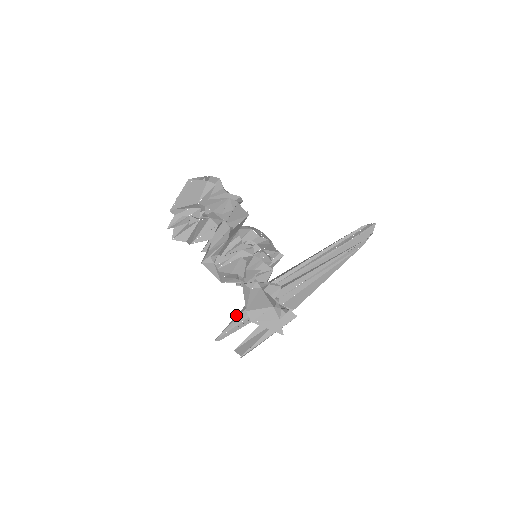
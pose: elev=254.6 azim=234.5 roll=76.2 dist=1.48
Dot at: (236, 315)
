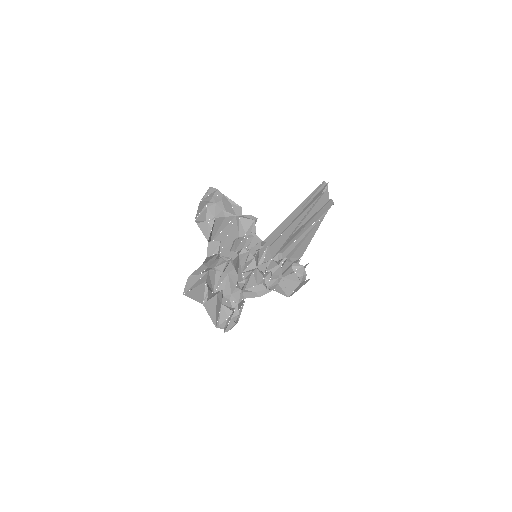
Dot at: occluded
